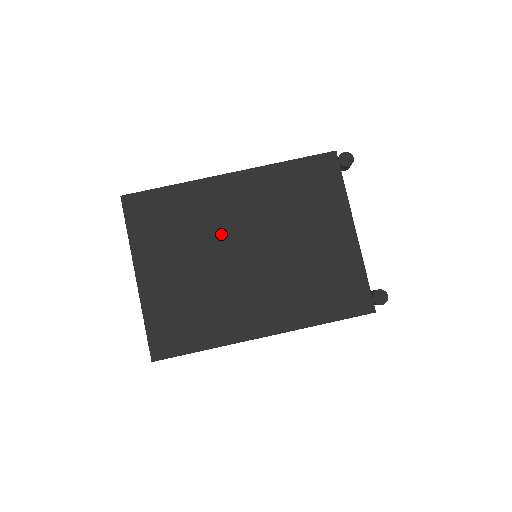
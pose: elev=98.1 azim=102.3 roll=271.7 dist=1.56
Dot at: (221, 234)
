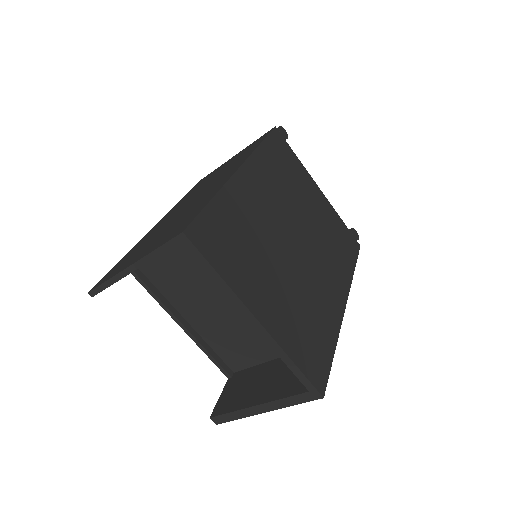
Dot at: (274, 232)
